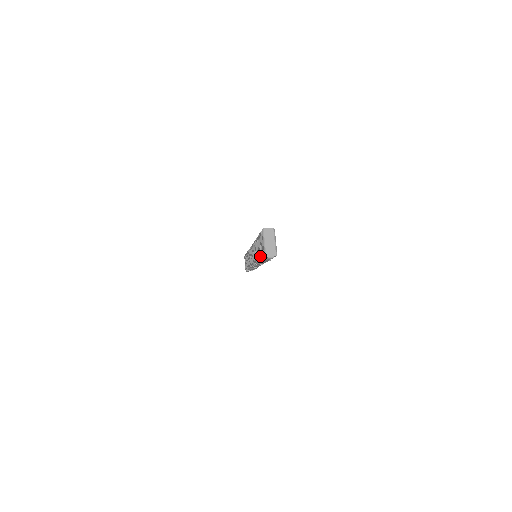
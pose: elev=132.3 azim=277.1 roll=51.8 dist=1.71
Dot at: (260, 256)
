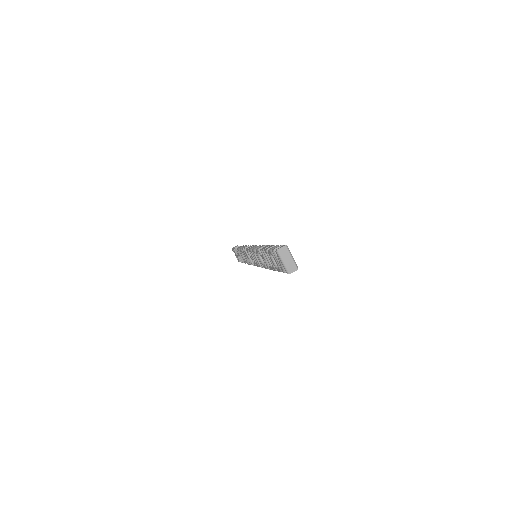
Dot at: occluded
